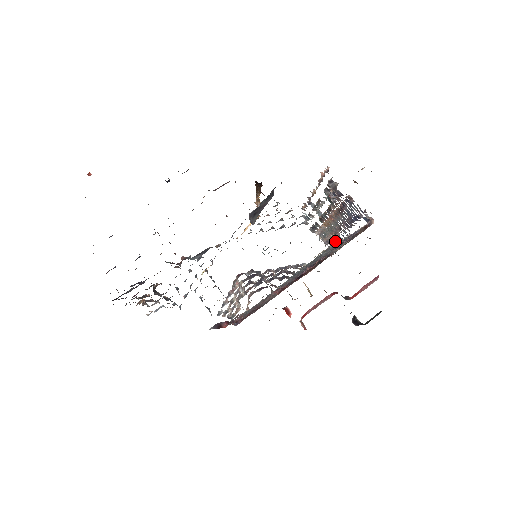
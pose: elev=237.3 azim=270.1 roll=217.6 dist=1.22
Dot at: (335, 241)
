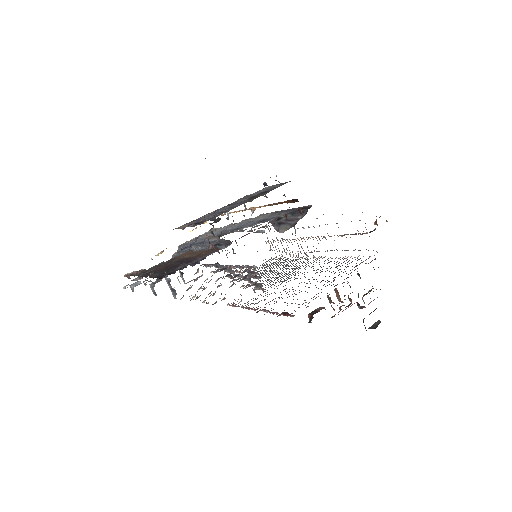
Dot at: (293, 254)
